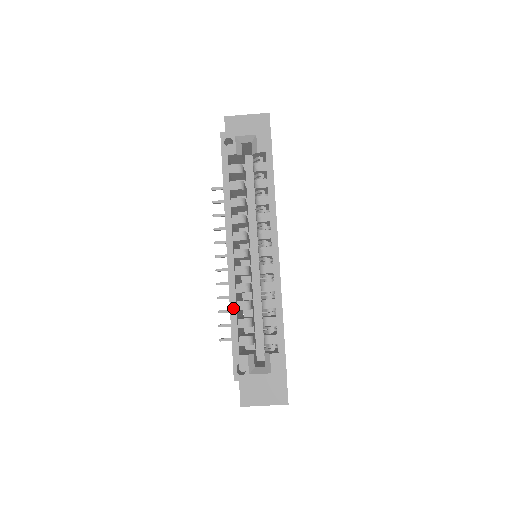
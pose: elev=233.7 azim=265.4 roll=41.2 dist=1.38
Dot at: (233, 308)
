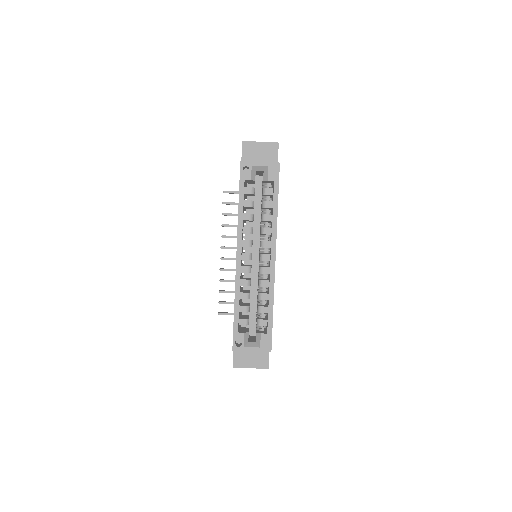
Dot at: (237, 298)
